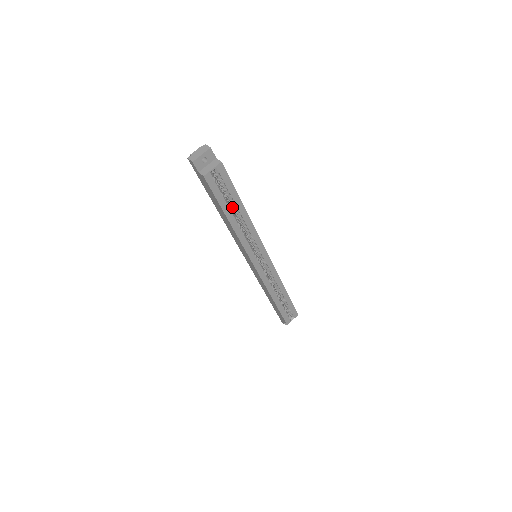
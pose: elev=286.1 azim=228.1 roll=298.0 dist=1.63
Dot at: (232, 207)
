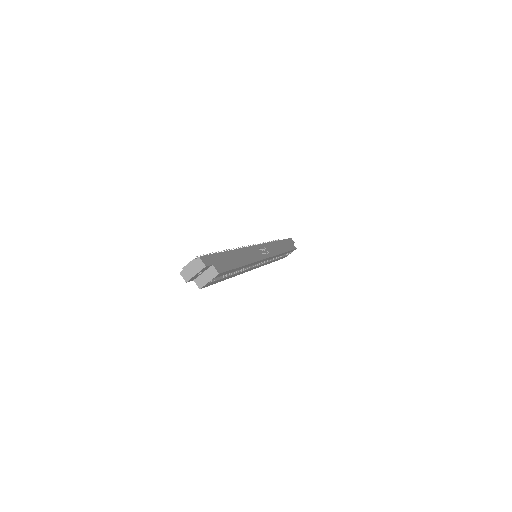
Dot at: occluded
